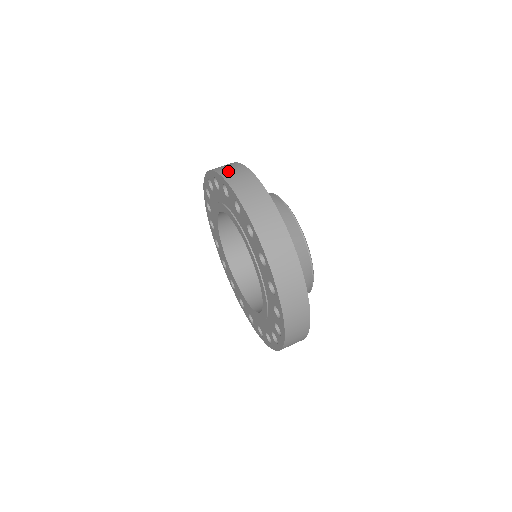
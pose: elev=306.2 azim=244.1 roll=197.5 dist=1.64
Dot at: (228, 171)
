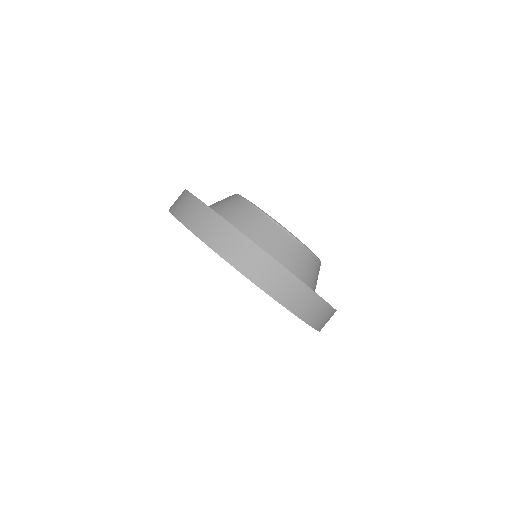
Dot at: (179, 208)
